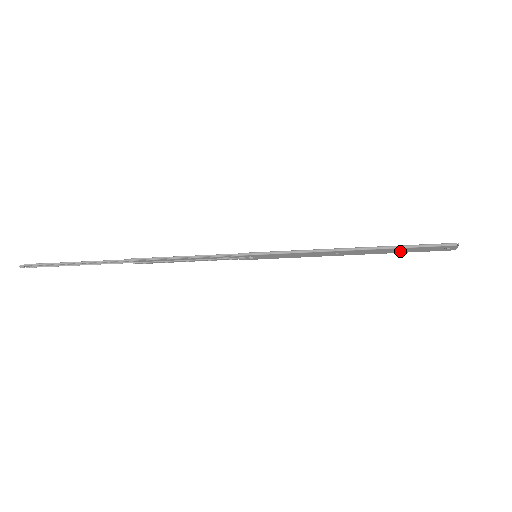
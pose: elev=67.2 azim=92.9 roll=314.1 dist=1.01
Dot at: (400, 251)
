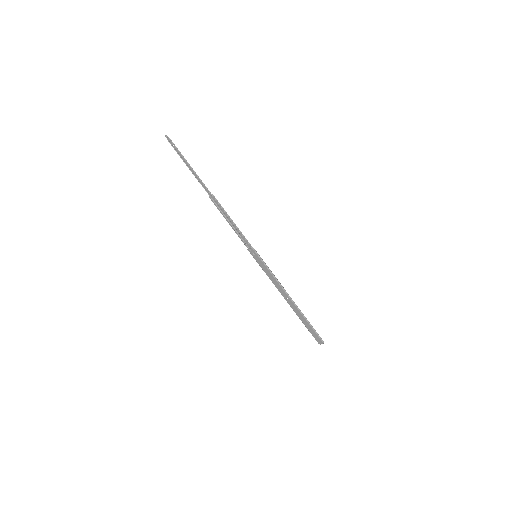
Dot at: (303, 321)
